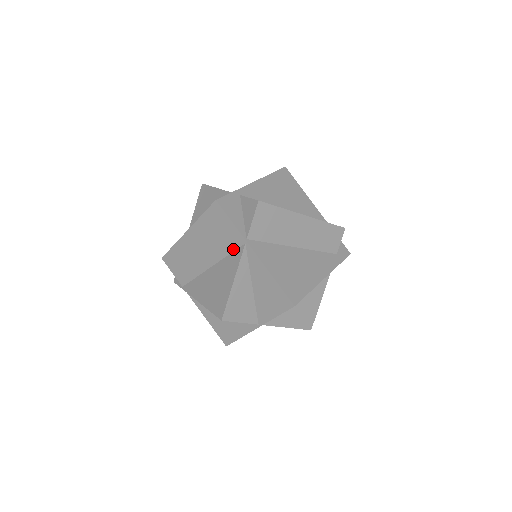
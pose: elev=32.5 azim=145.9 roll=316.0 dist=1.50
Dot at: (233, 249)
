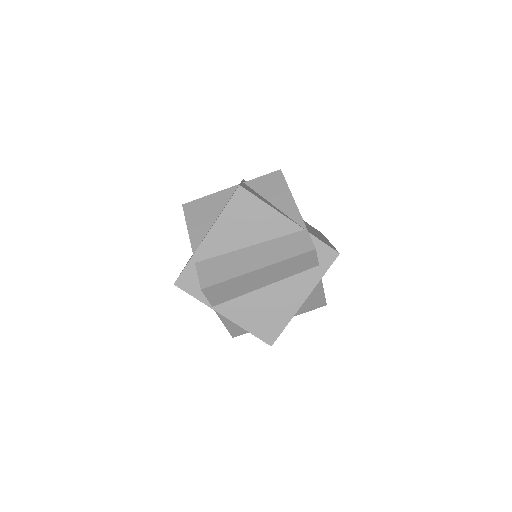
Dot at: occluded
